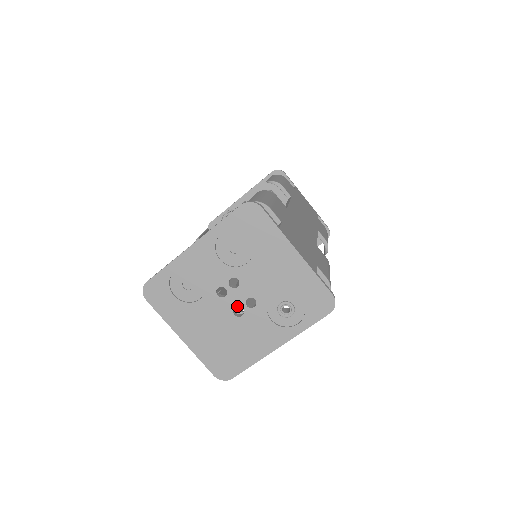
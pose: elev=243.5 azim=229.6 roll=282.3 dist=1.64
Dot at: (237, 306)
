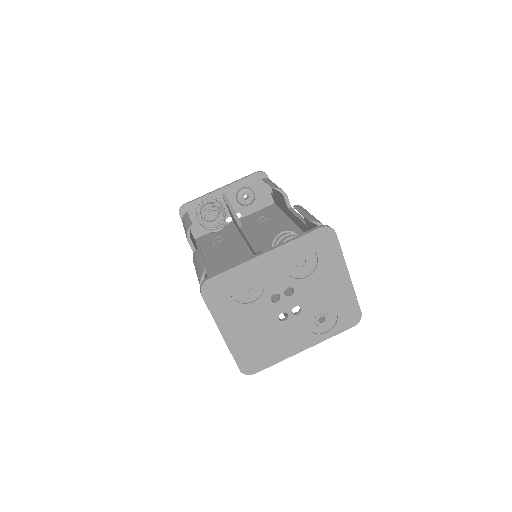
Dot at: (284, 312)
